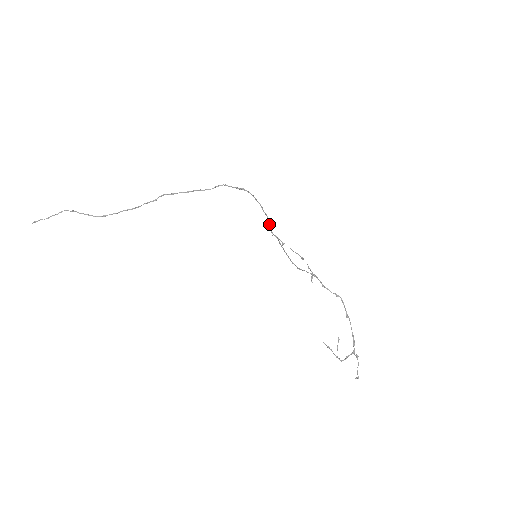
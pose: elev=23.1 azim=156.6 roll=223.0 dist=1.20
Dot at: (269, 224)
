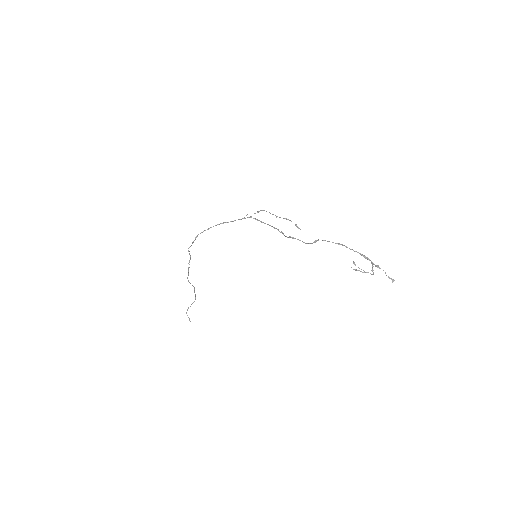
Dot at: occluded
